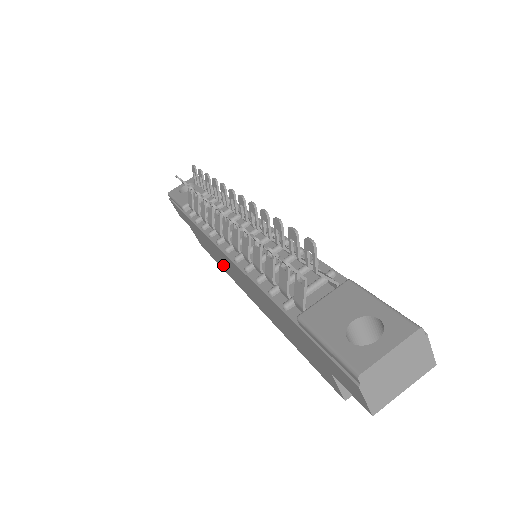
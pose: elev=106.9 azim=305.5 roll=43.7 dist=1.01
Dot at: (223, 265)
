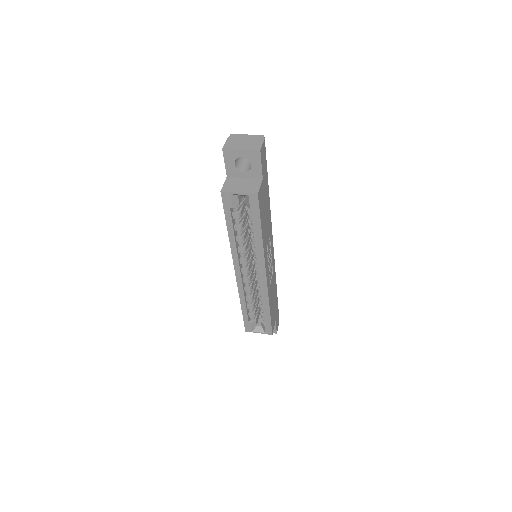
Dot at: occluded
